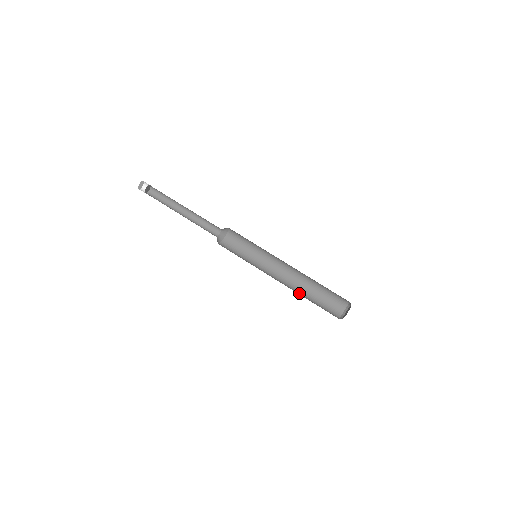
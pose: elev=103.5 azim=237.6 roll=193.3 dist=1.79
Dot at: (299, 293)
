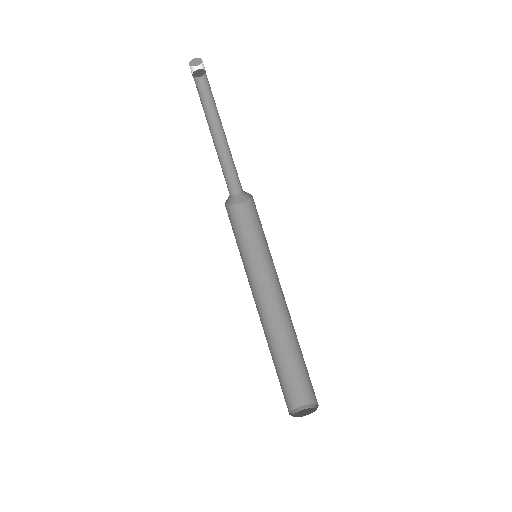
Dot at: (268, 341)
